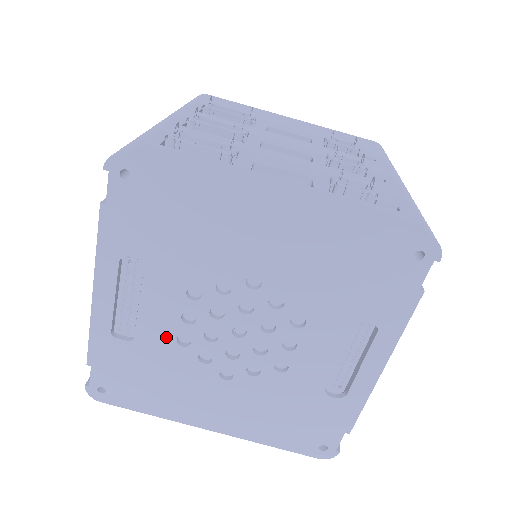
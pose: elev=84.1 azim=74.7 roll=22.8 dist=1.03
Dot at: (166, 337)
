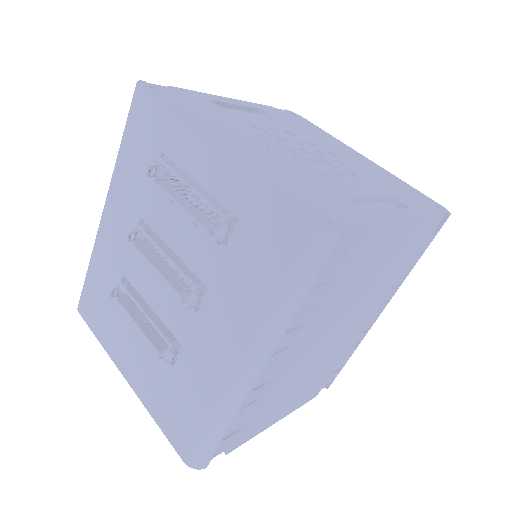
Dot at: (249, 122)
